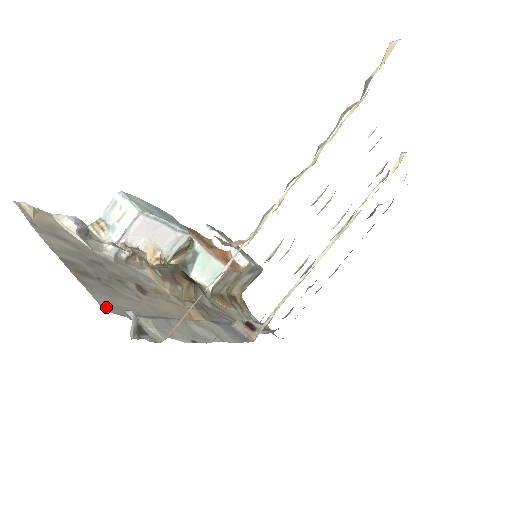
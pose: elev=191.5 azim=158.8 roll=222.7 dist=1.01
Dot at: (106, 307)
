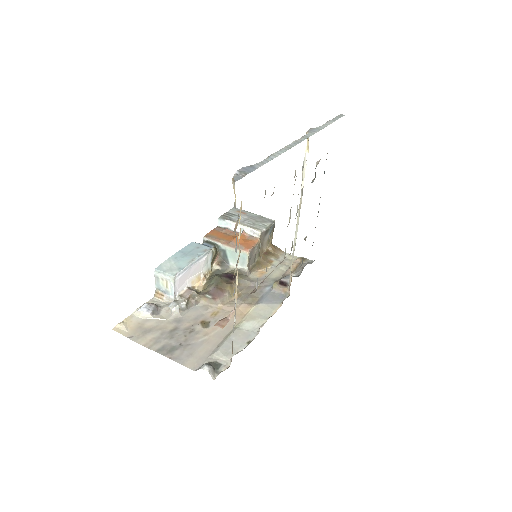
Dot at: (193, 367)
